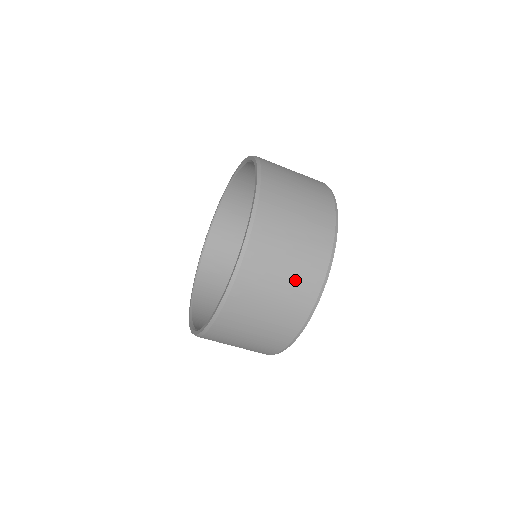
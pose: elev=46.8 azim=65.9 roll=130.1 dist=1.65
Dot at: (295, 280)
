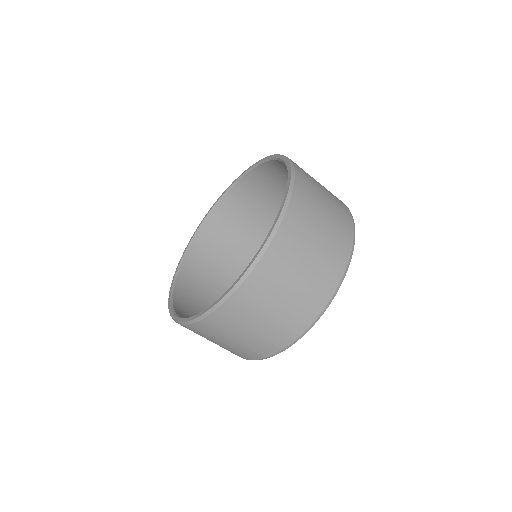
Dot at: (299, 298)
